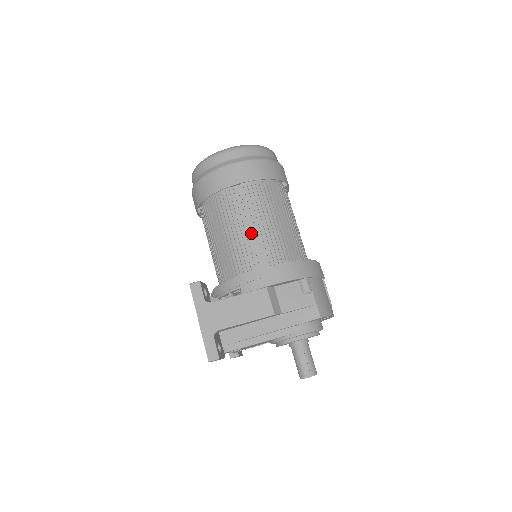
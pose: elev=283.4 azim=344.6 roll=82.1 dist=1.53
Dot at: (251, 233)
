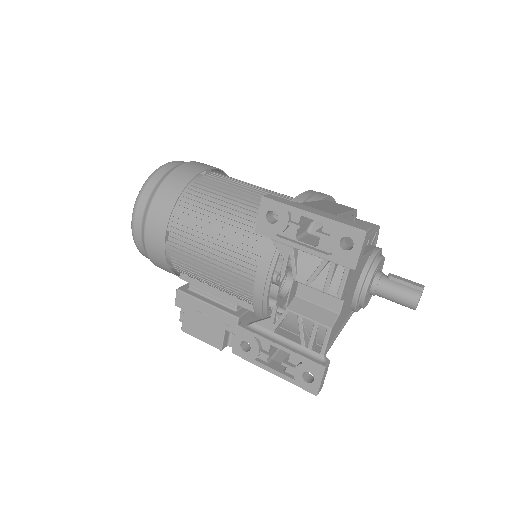
Dot at: occluded
